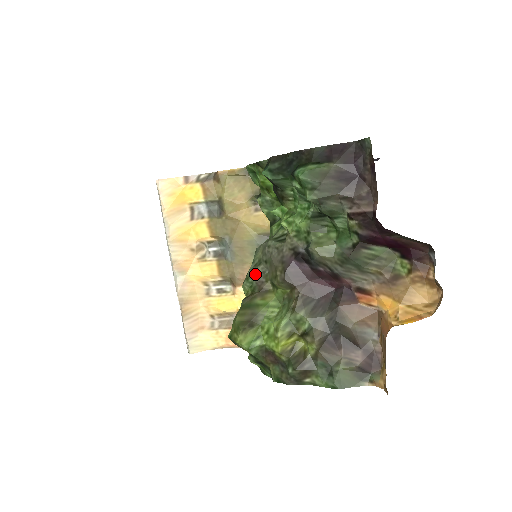
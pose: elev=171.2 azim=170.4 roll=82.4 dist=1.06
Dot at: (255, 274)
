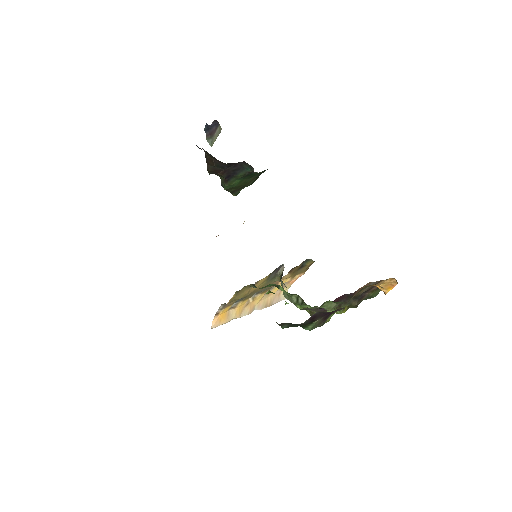
Dot at: (303, 309)
